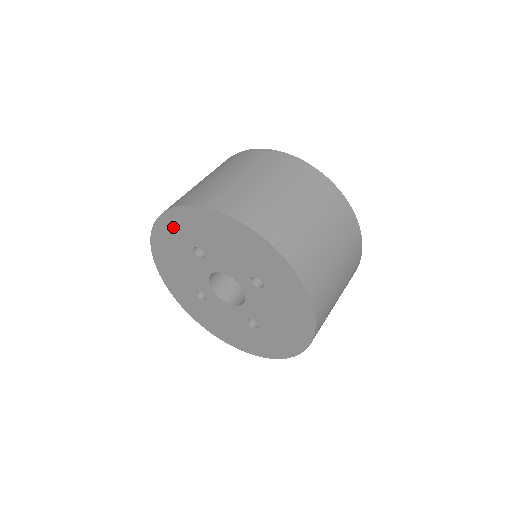
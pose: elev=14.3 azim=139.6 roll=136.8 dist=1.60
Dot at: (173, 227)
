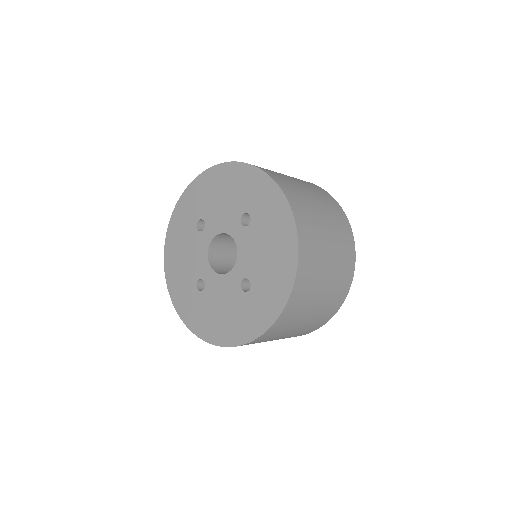
Dot at: (183, 213)
